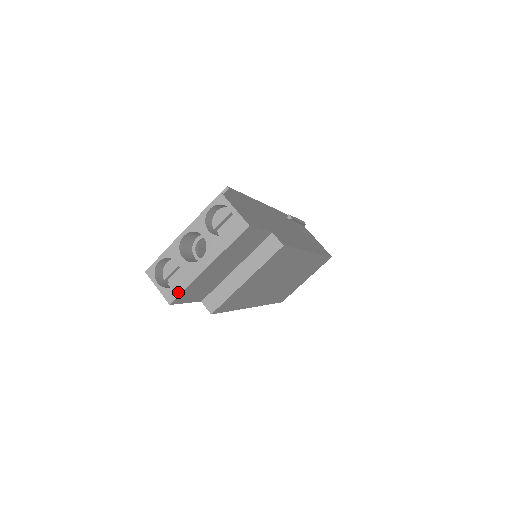
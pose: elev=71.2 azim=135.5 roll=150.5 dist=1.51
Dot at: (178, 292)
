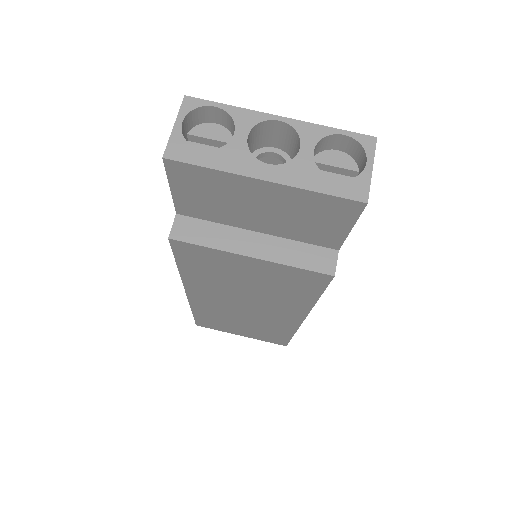
Dot at: (192, 159)
